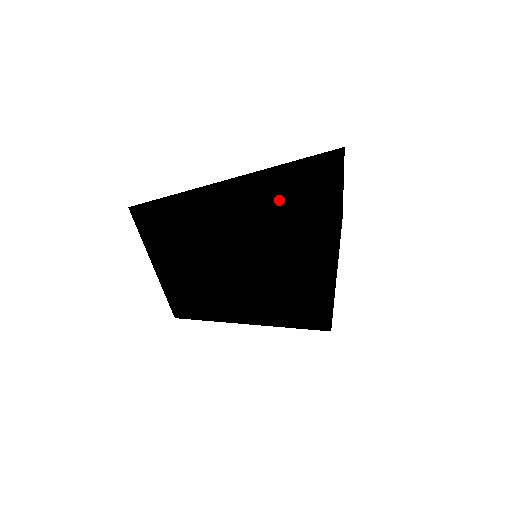
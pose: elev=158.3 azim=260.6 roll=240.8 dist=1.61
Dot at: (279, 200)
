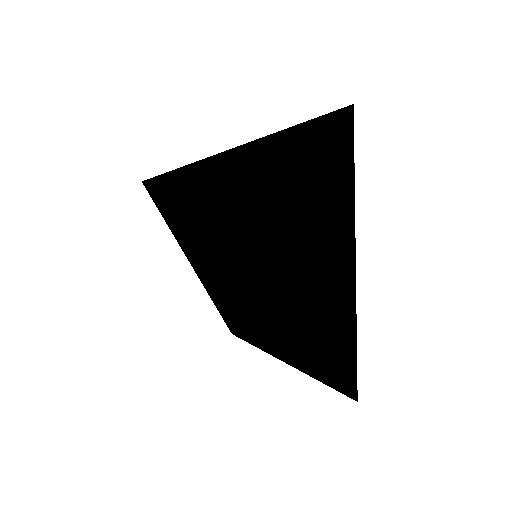
Dot at: (224, 165)
